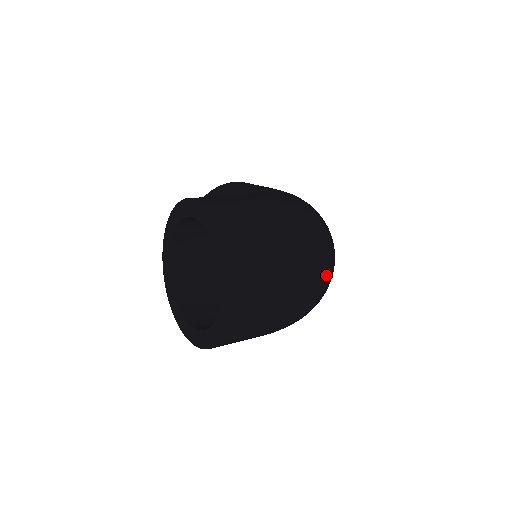
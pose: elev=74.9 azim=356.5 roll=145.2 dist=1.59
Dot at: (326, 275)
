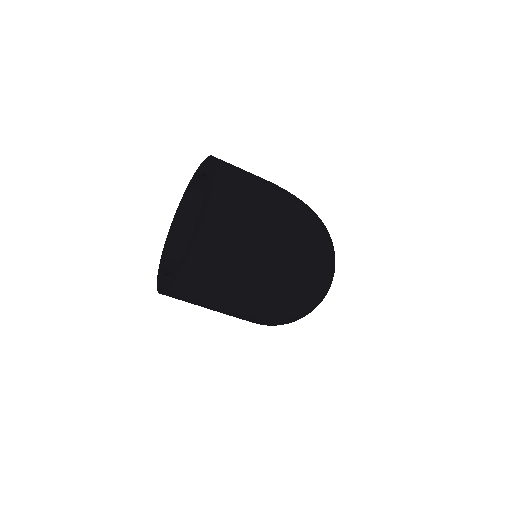
Dot at: (313, 262)
